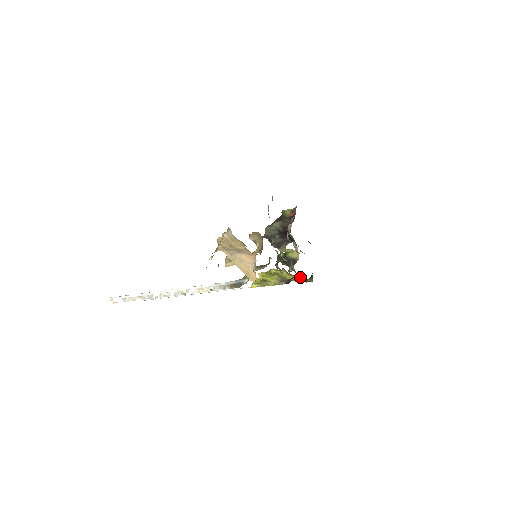
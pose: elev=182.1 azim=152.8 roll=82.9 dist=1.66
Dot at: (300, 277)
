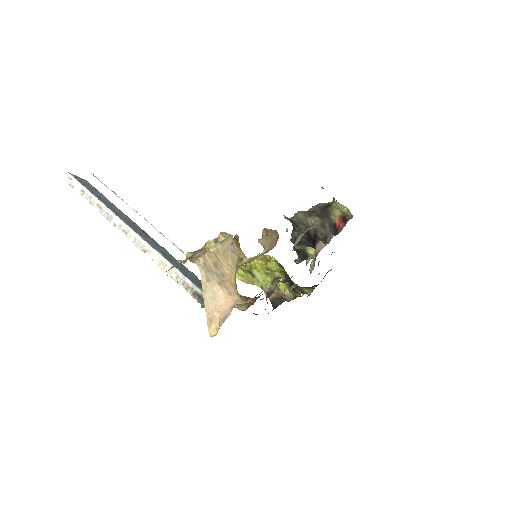
Dot at: (295, 293)
